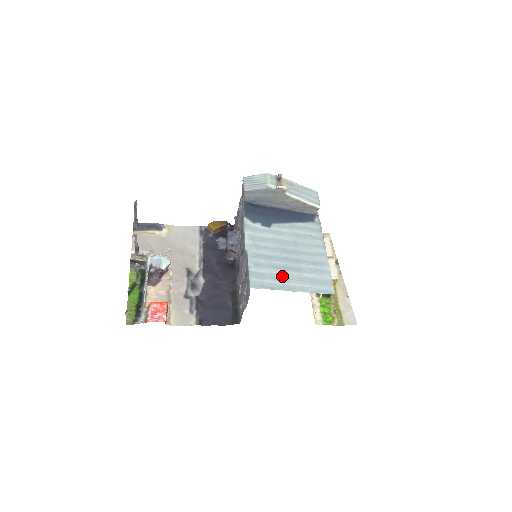
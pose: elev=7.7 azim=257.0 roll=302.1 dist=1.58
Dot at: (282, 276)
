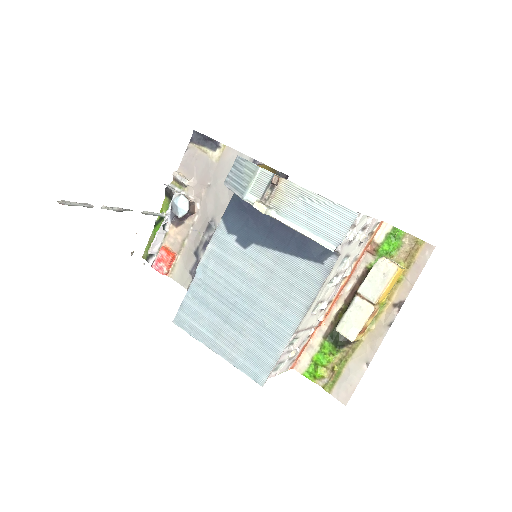
Dot at: (214, 326)
